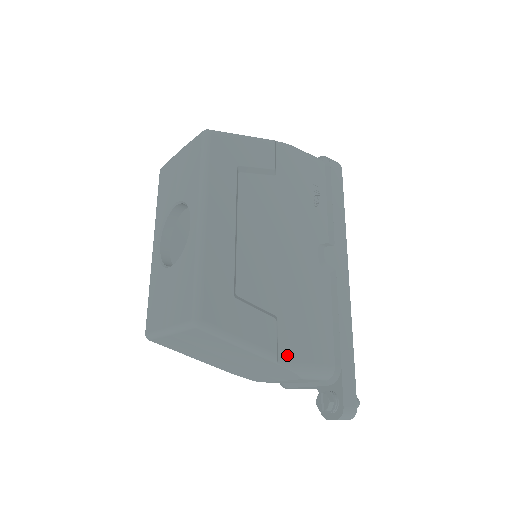
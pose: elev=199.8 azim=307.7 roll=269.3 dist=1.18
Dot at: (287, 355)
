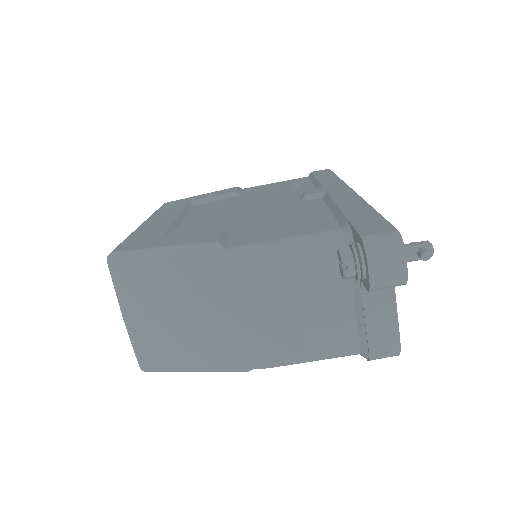
Dot at: (243, 242)
